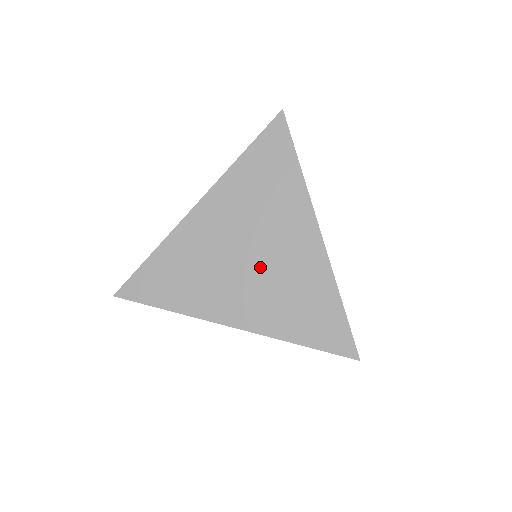
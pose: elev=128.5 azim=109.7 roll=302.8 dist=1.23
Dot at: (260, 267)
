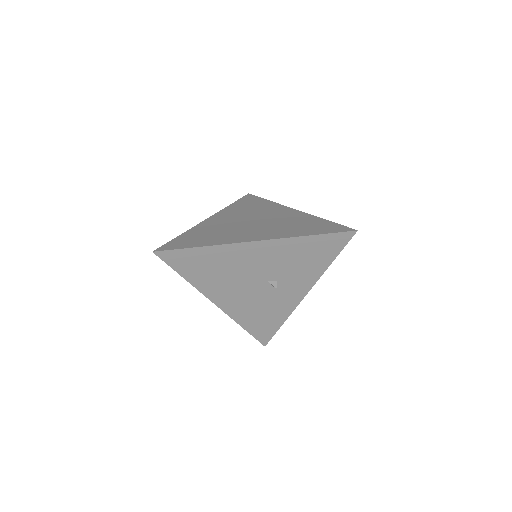
Dot at: (263, 223)
